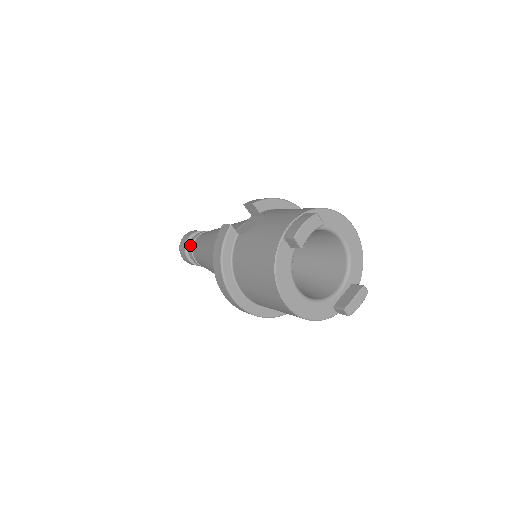
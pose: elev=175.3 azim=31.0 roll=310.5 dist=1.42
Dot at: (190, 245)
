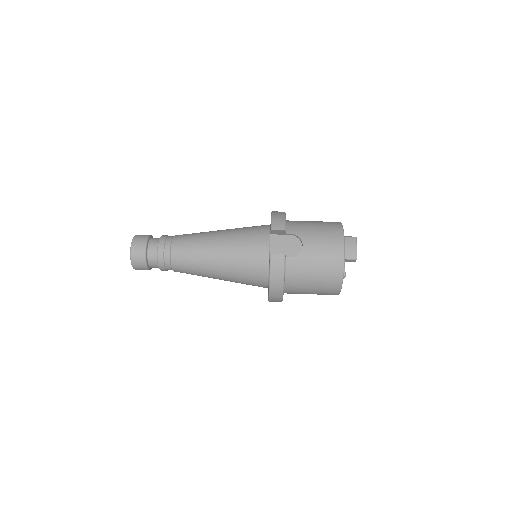
Dot at: (159, 258)
